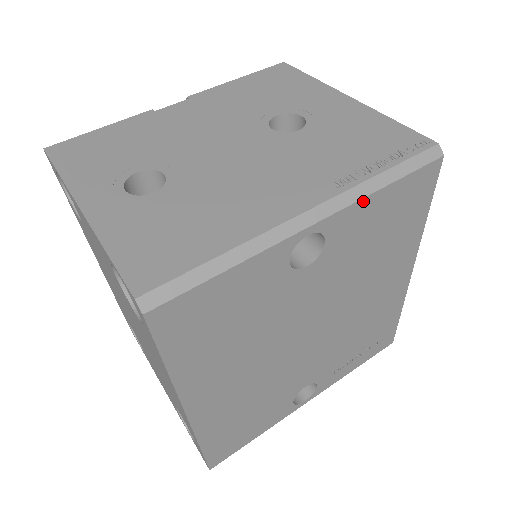
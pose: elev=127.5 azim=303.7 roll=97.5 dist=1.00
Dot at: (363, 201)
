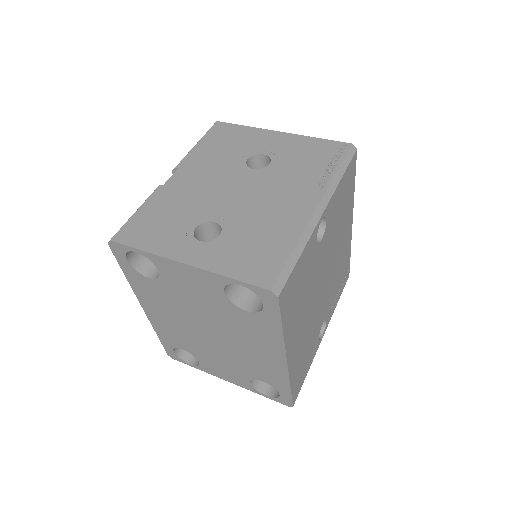
Dot at: (336, 191)
